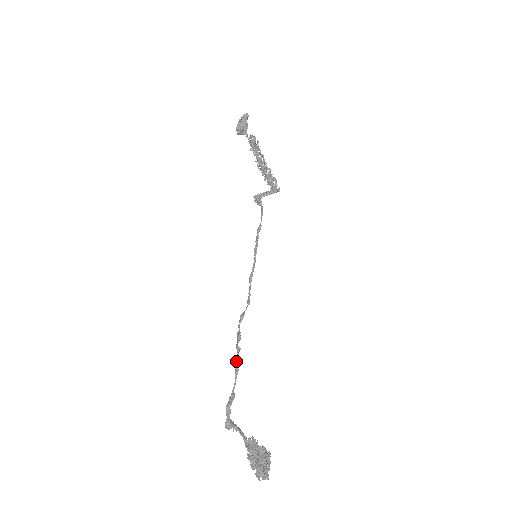
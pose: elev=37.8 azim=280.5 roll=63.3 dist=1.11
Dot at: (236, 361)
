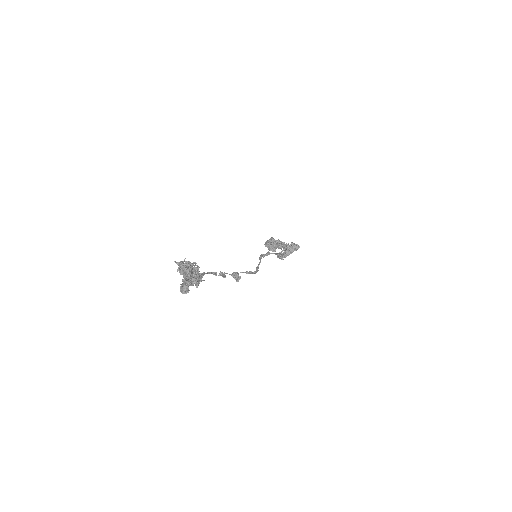
Dot at: (206, 273)
